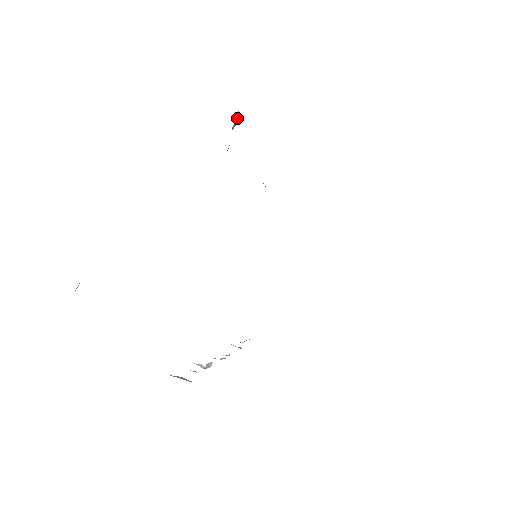
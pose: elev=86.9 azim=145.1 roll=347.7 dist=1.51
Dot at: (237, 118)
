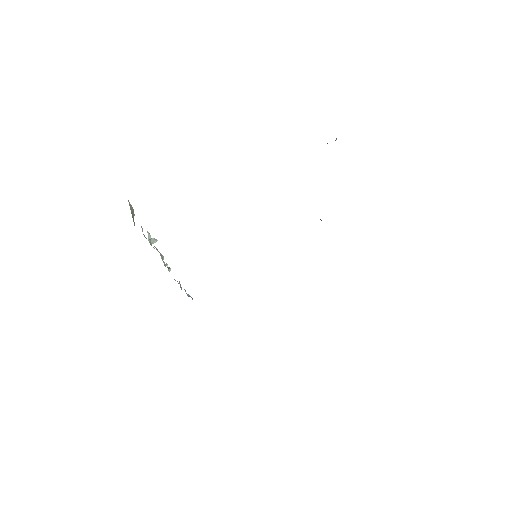
Dot at: occluded
